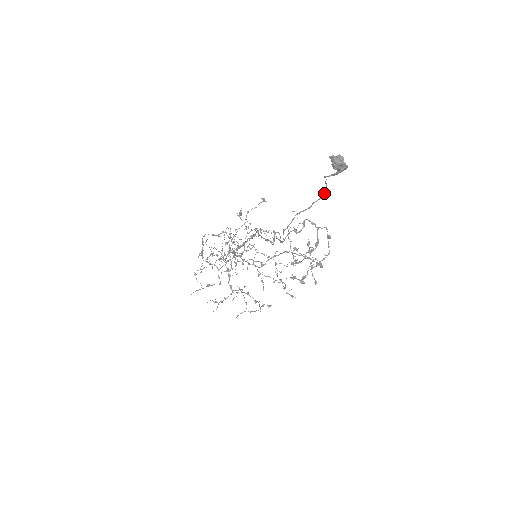
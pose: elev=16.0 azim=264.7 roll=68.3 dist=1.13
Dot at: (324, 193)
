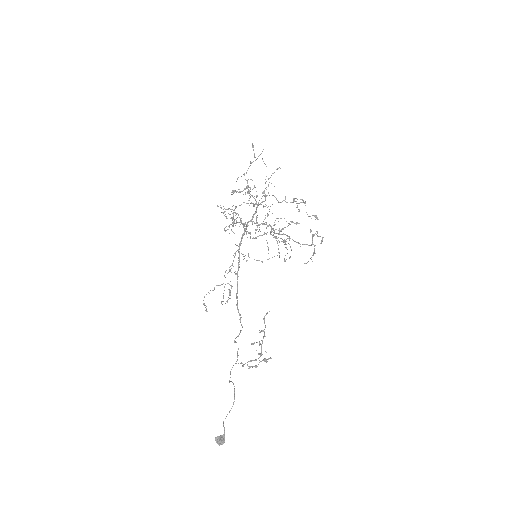
Dot at: (233, 403)
